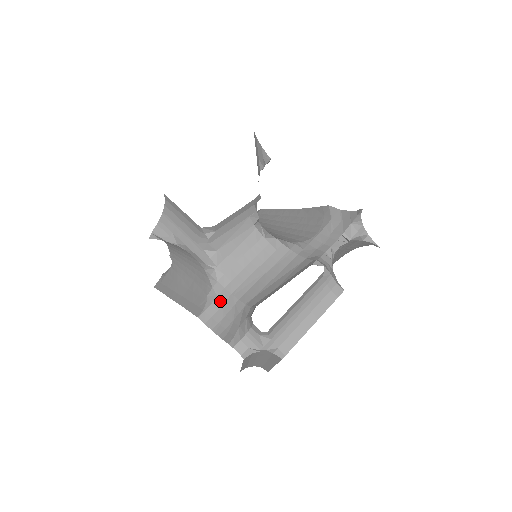
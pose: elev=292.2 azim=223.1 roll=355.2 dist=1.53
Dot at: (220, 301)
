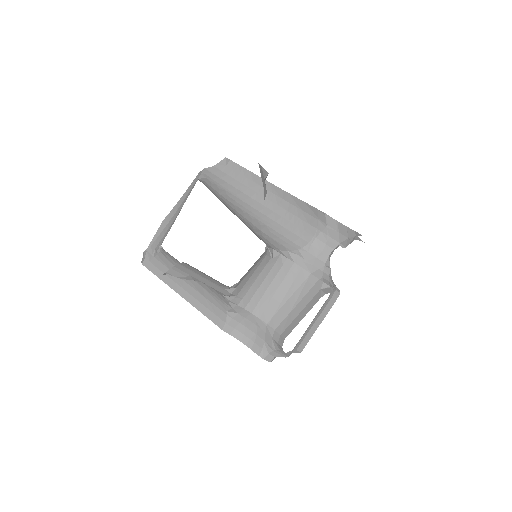
Dot at: (241, 317)
